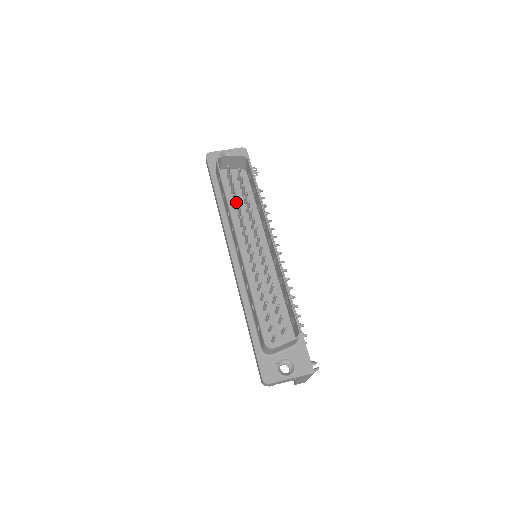
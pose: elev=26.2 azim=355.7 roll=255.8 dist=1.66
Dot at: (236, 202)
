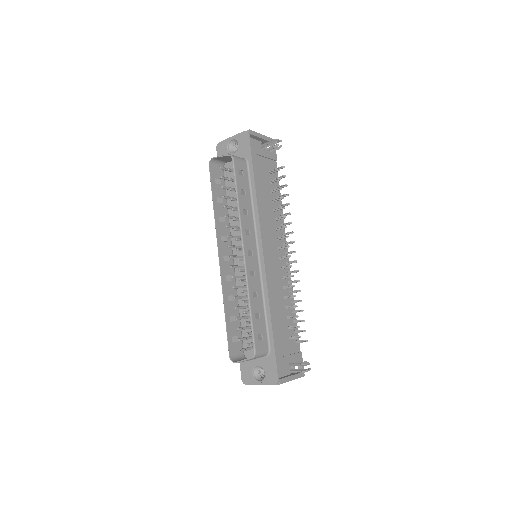
Dot at: occluded
